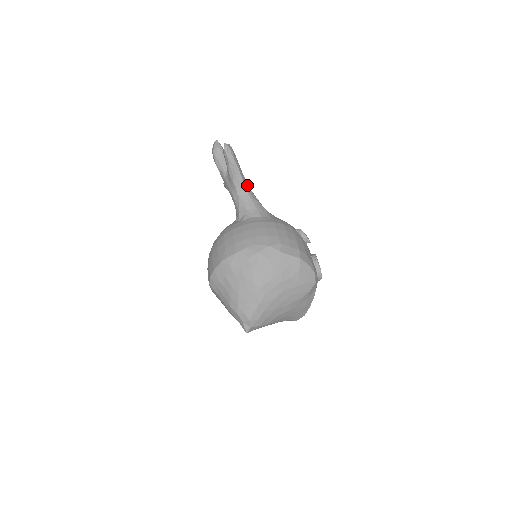
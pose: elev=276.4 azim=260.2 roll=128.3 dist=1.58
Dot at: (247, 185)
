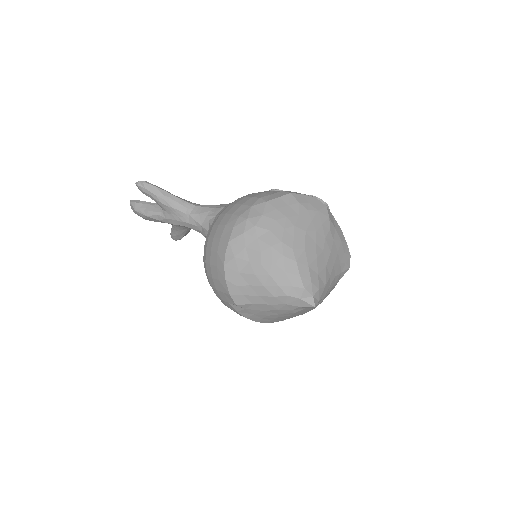
Dot at: (188, 201)
